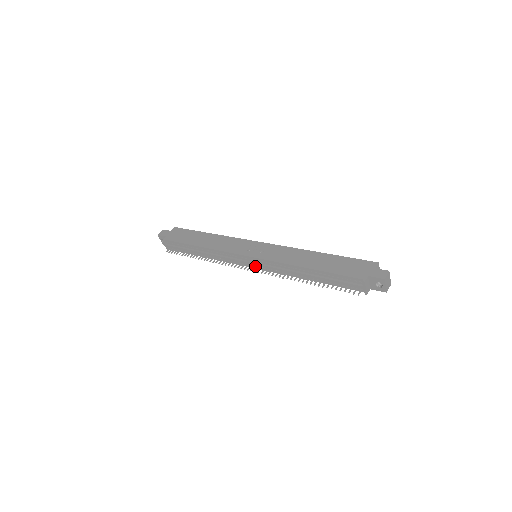
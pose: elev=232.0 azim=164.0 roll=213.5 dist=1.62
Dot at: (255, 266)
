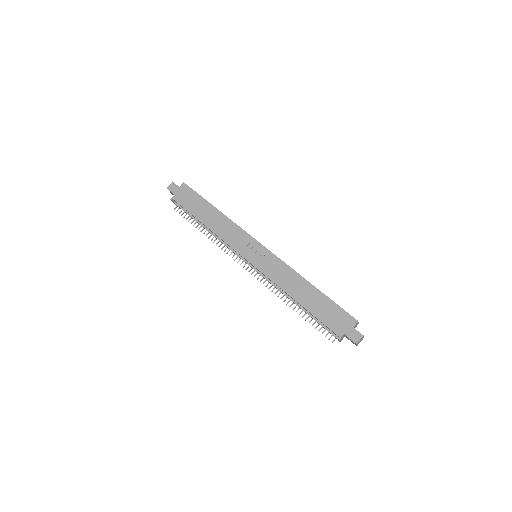
Dot at: occluded
